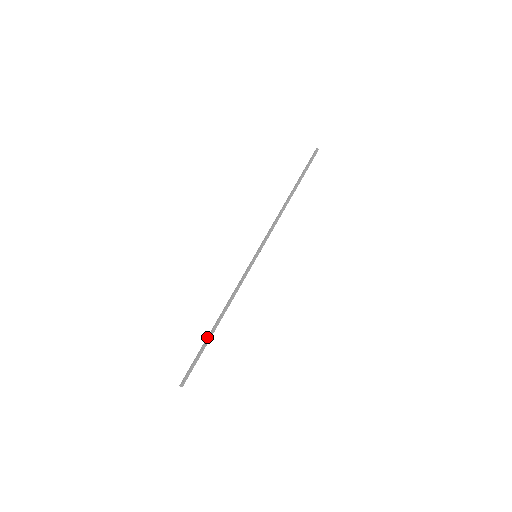
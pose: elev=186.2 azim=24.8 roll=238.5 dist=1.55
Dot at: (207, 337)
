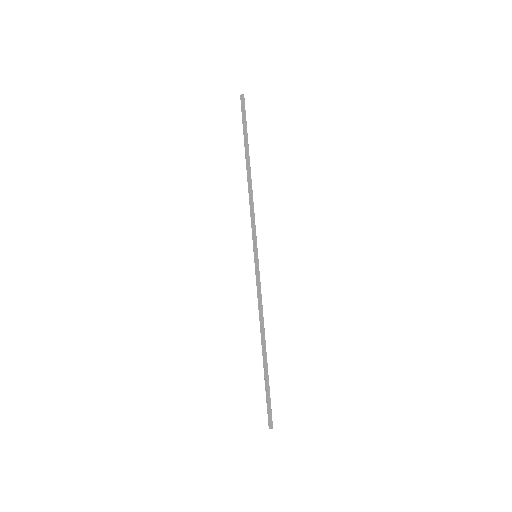
Dot at: (264, 367)
